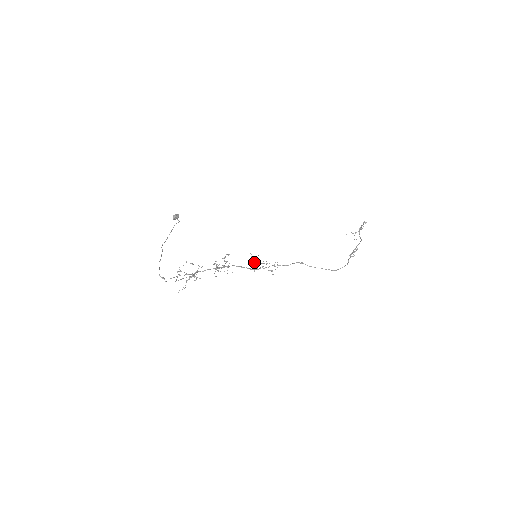
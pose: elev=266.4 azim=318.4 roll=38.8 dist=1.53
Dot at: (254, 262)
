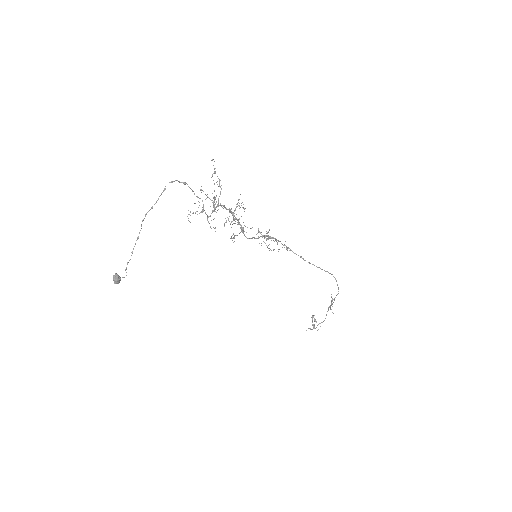
Dot at: (263, 241)
